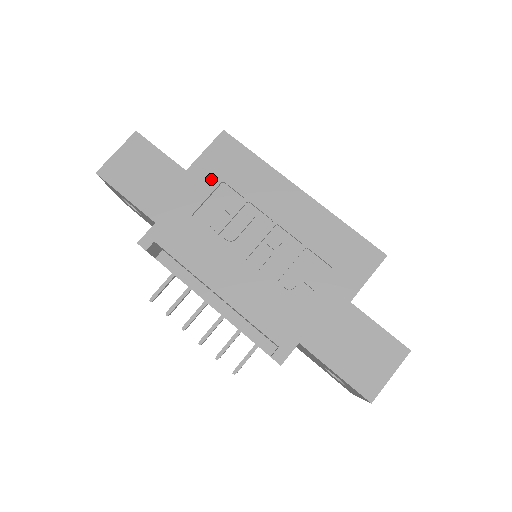
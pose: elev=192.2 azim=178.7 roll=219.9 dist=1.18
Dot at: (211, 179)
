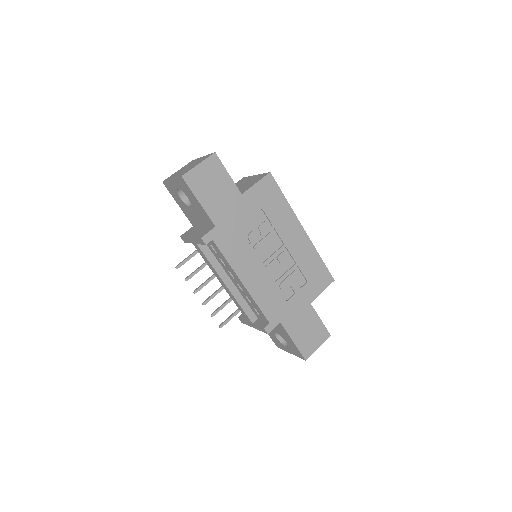
Dot at: (256, 205)
